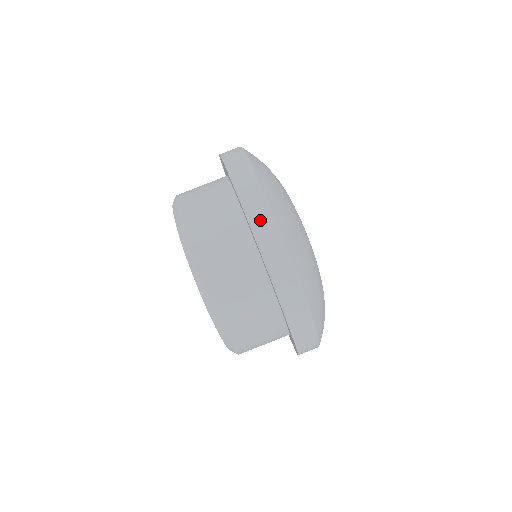
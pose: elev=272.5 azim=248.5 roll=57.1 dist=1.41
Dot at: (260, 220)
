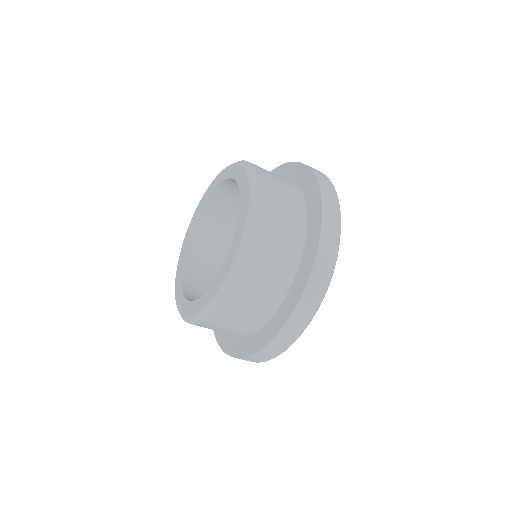
Dot at: occluded
